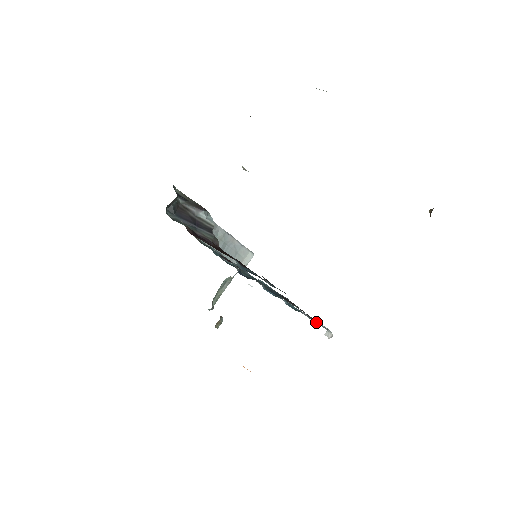
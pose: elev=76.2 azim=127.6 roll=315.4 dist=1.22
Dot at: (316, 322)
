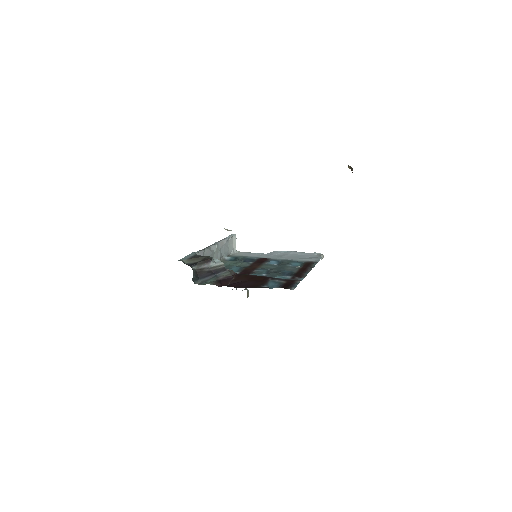
Dot at: (313, 260)
